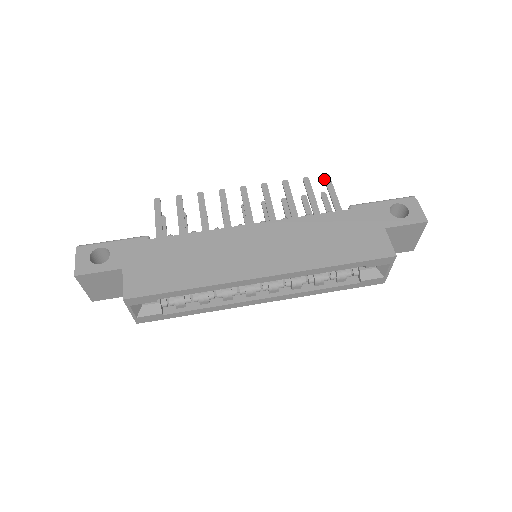
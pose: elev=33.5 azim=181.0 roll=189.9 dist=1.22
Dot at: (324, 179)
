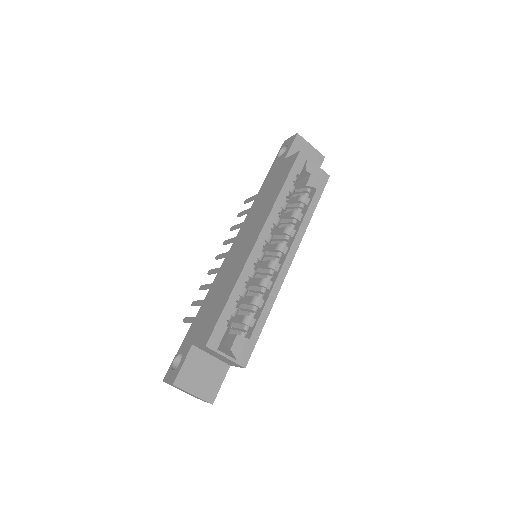
Dot at: (245, 203)
